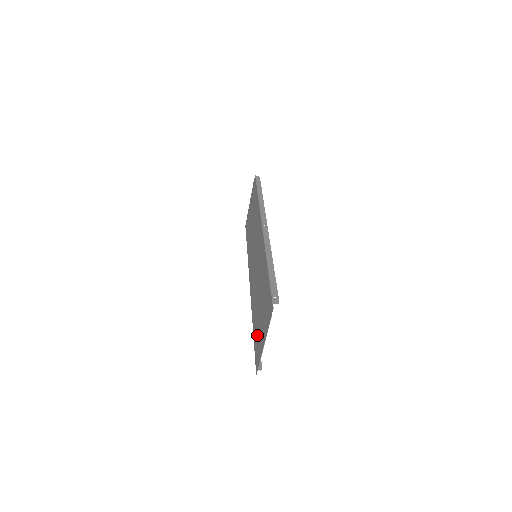
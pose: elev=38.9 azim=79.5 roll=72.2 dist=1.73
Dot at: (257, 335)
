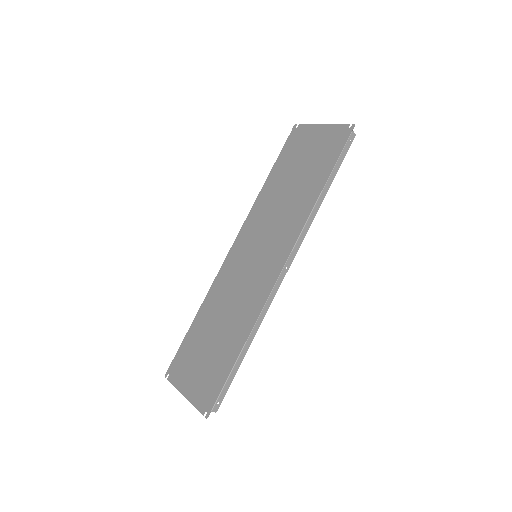
Dot at: (190, 351)
